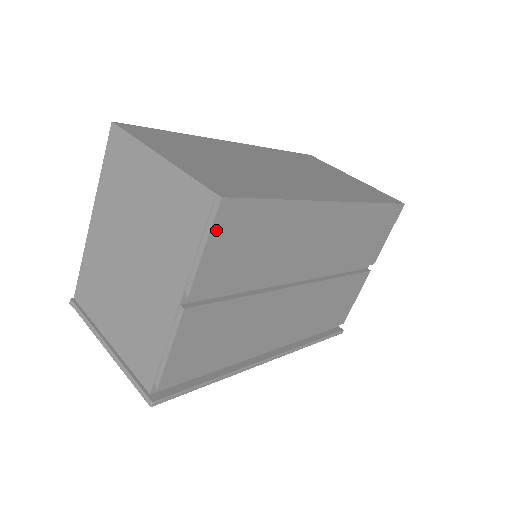
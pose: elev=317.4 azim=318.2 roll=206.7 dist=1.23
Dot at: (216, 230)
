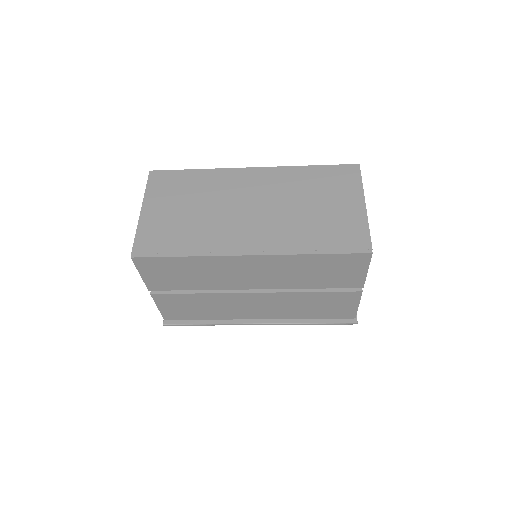
Dot at: (141, 268)
